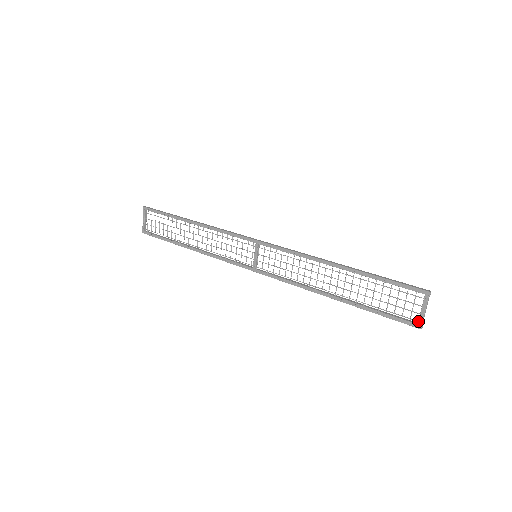
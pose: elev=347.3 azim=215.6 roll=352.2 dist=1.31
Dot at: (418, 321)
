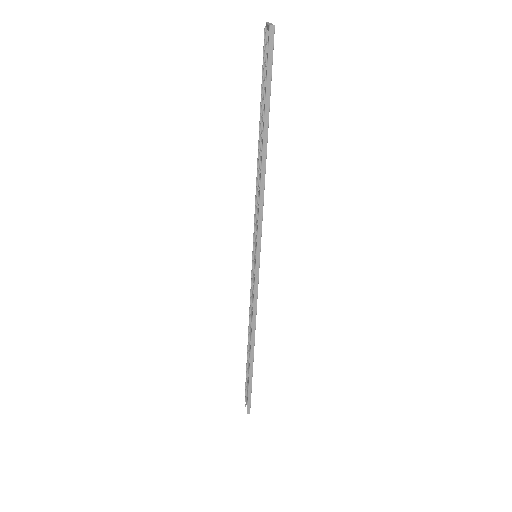
Dot at: (266, 31)
